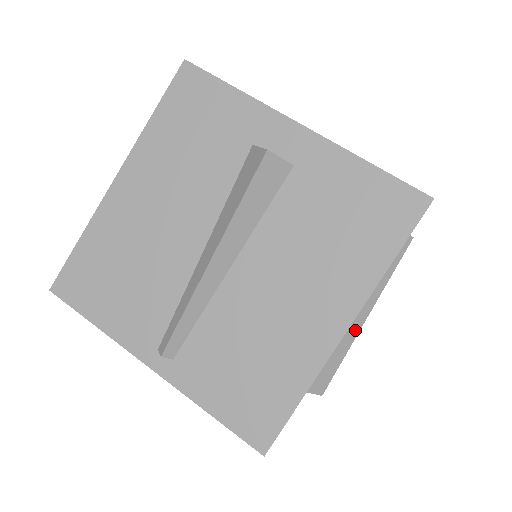
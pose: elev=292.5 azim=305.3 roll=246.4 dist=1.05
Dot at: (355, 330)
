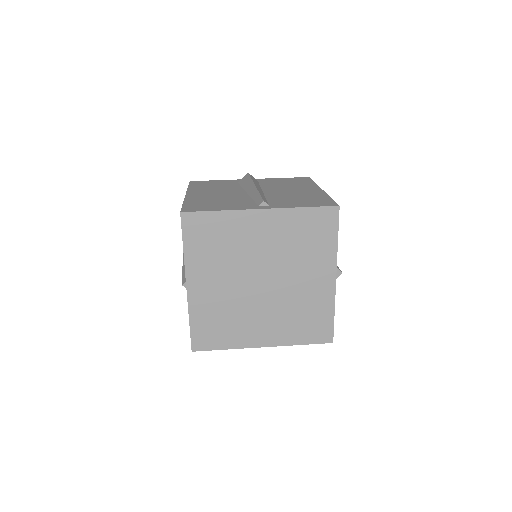
Dot at: occluded
